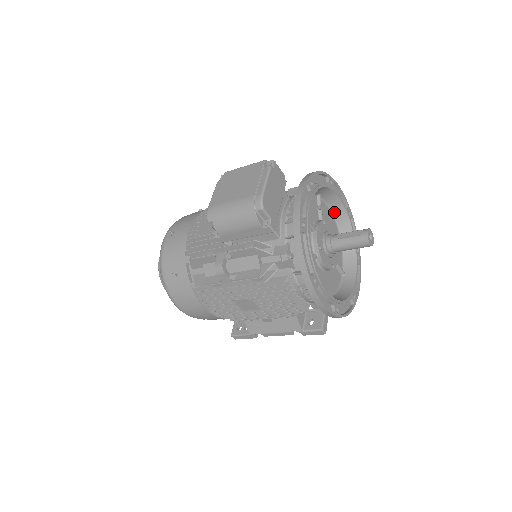
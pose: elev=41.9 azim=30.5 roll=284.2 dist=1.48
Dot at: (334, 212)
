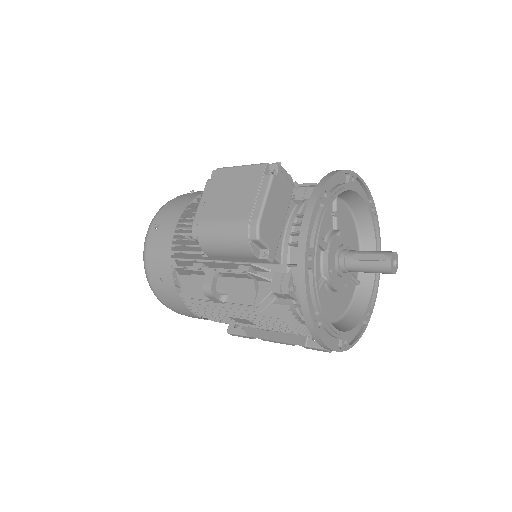
Dot at: (353, 210)
